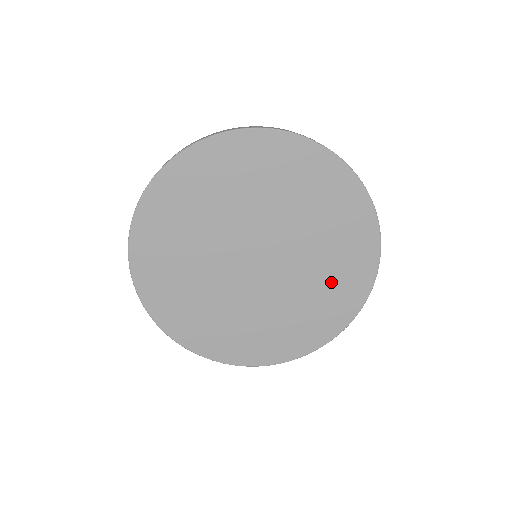
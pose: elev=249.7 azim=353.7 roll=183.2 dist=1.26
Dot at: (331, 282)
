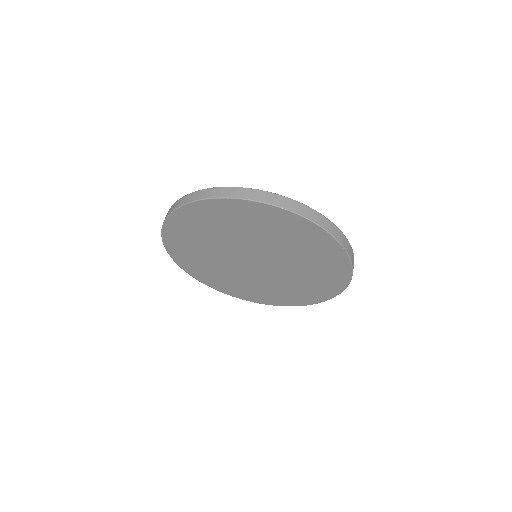
Dot at: (317, 272)
